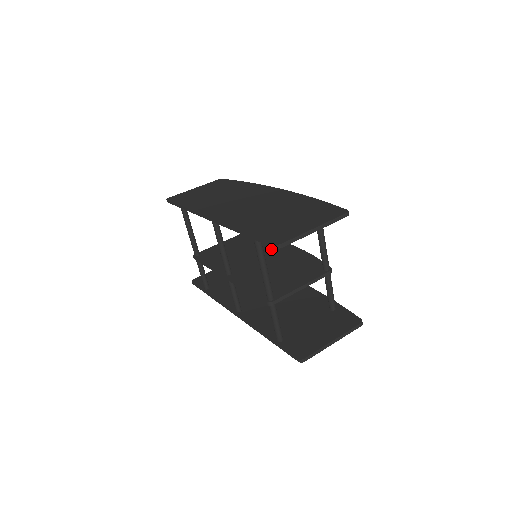
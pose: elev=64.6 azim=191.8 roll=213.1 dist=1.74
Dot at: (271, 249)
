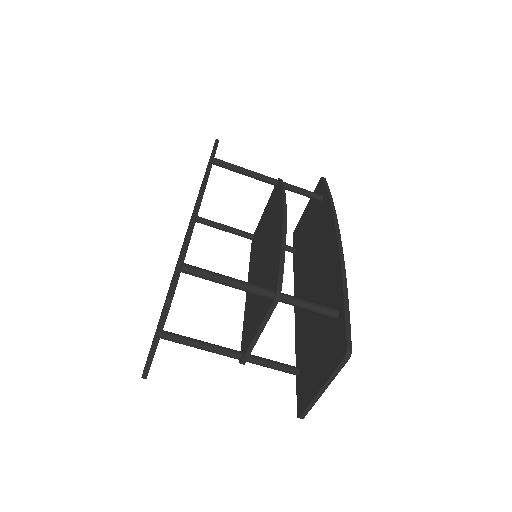
Dot at: (273, 228)
